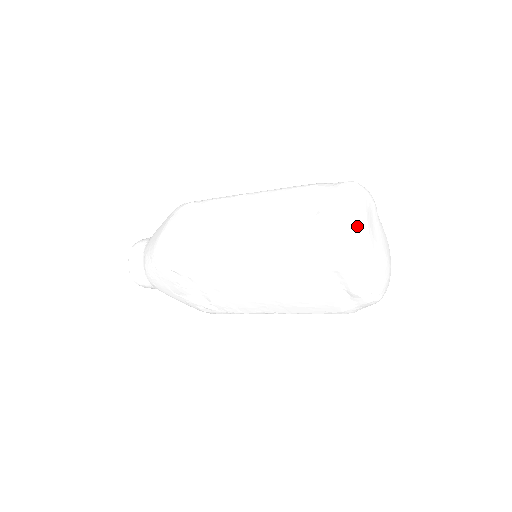
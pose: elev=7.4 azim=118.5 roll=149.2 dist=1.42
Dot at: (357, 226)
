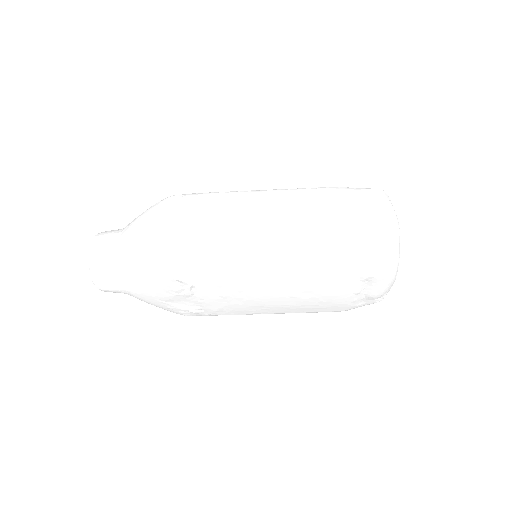
Dot at: (398, 239)
